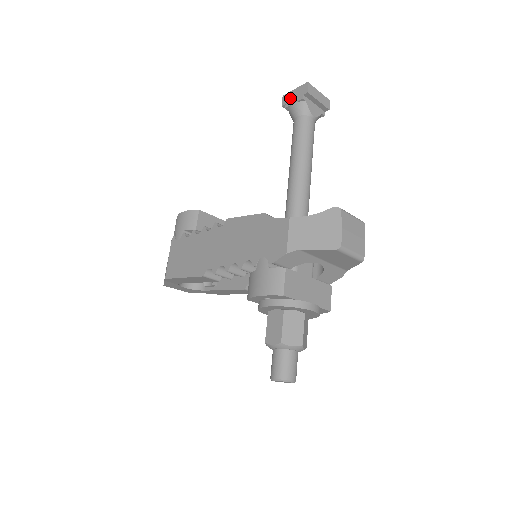
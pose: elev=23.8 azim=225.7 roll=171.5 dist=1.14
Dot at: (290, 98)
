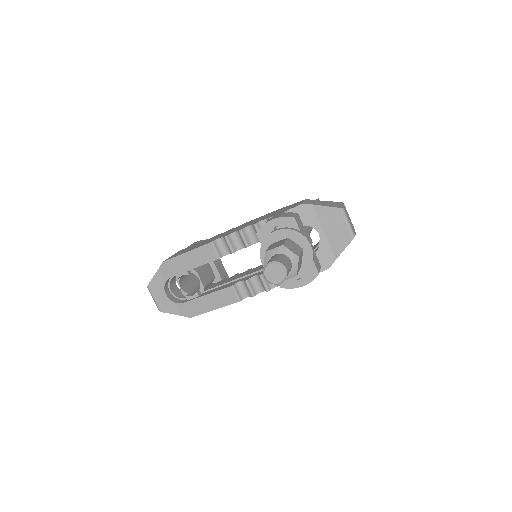
Dot at: occluded
